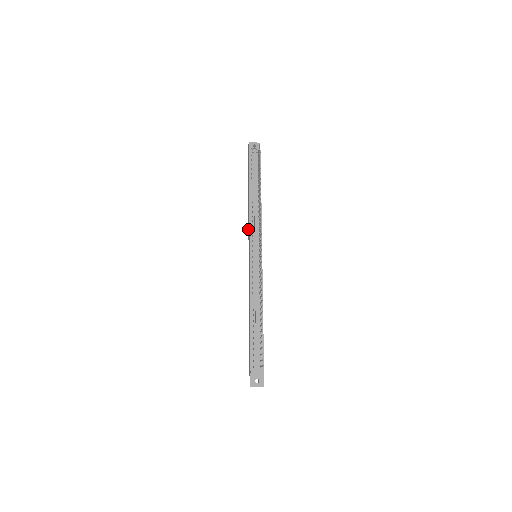
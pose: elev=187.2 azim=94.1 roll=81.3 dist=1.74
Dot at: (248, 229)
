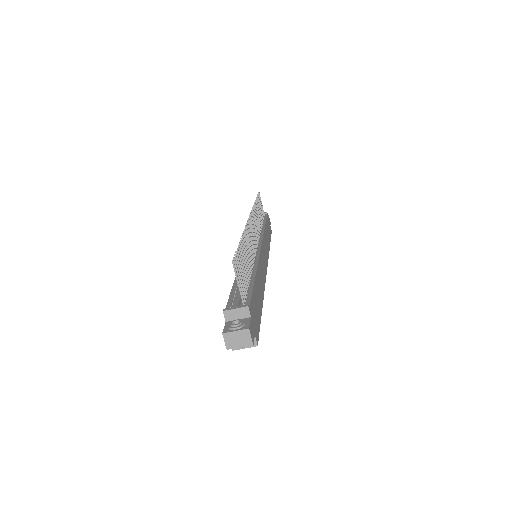
Dot at: occluded
